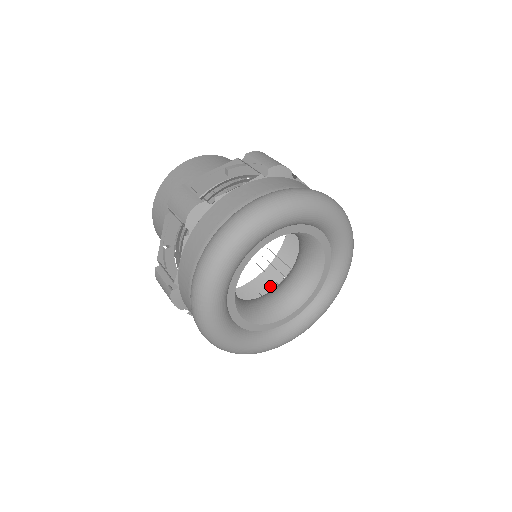
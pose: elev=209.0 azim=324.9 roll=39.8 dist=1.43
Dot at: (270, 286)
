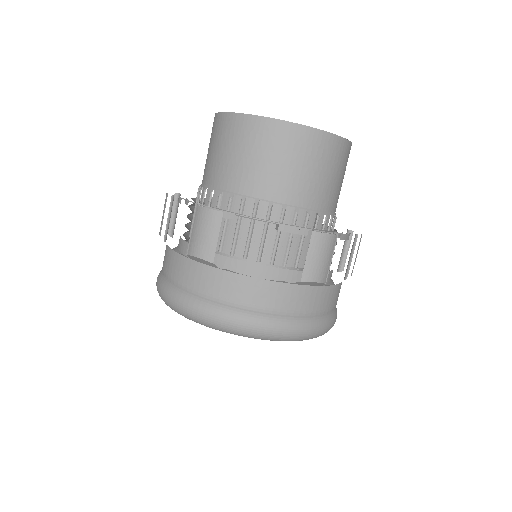
Dot at: occluded
